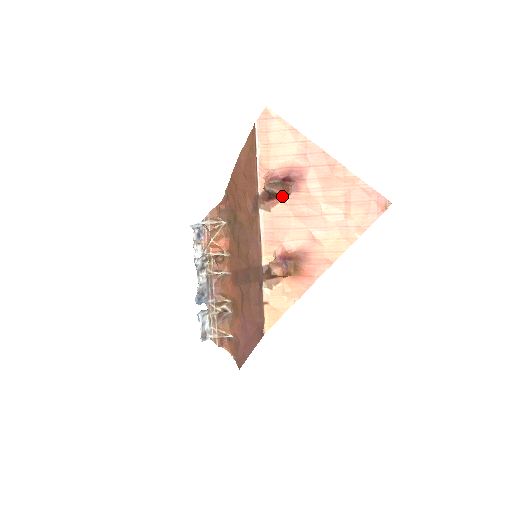
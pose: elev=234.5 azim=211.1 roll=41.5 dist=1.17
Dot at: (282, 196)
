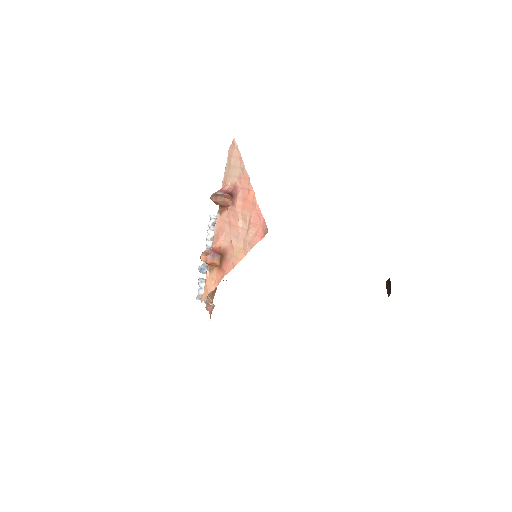
Dot at: occluded
